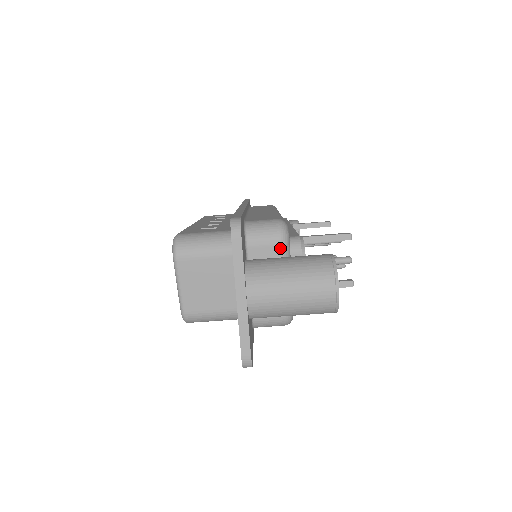
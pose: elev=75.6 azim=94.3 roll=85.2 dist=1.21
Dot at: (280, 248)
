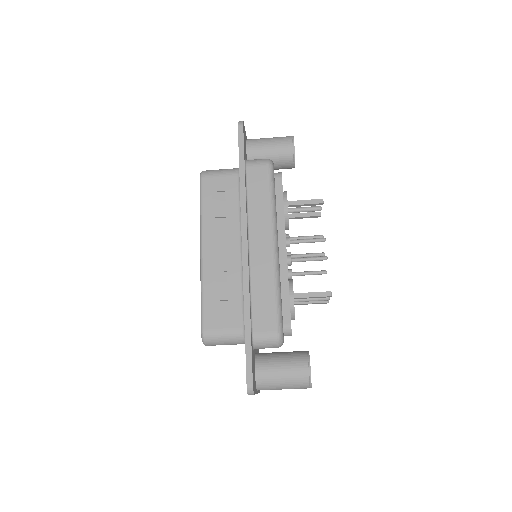
Dot at: occluded
